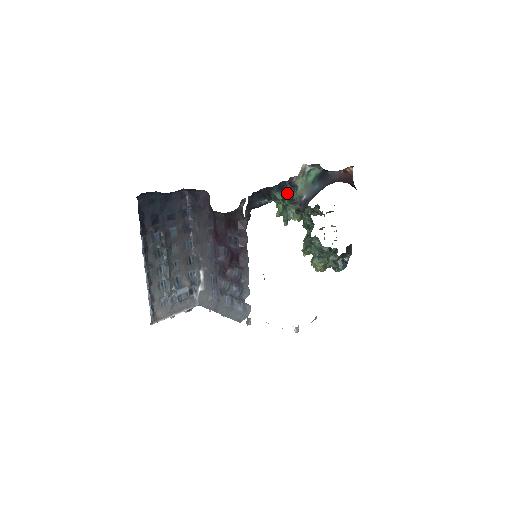
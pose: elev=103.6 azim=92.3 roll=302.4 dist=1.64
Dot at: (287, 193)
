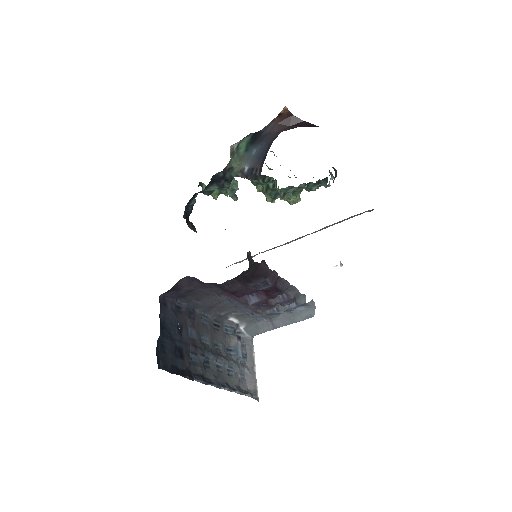
Dot at: (222, 180)
